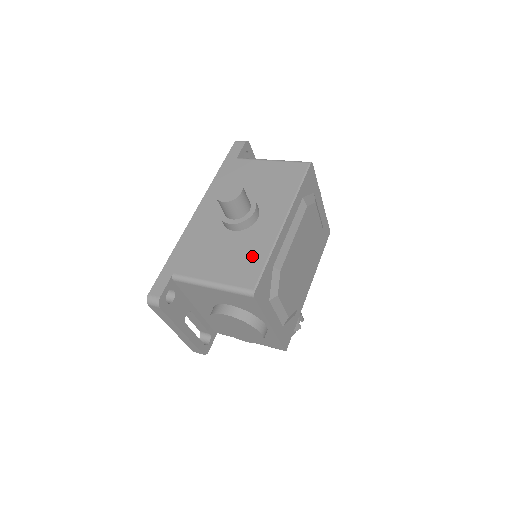
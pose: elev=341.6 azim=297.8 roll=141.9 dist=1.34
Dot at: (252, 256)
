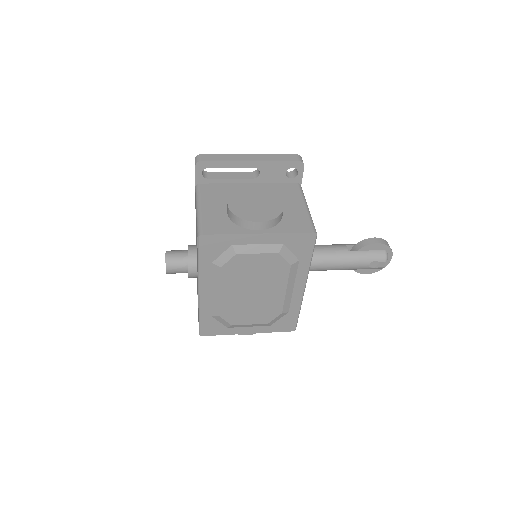
Dot at: occluded
